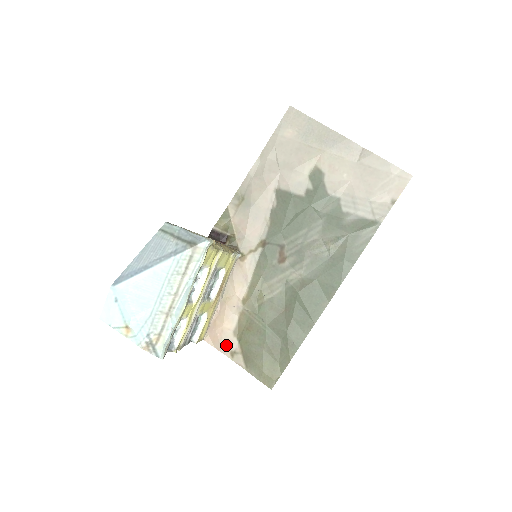
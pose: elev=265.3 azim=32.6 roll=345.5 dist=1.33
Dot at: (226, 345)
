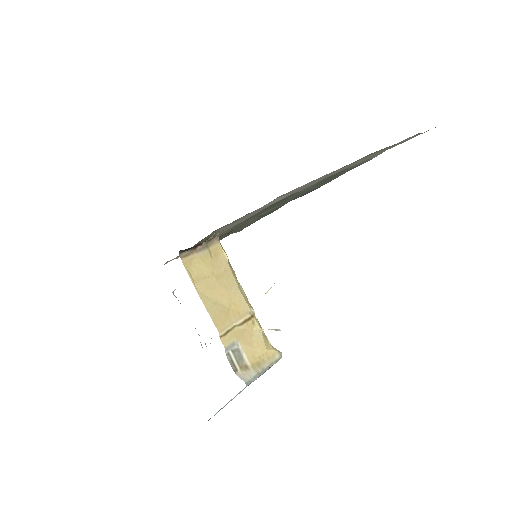
Dot at: occluded
